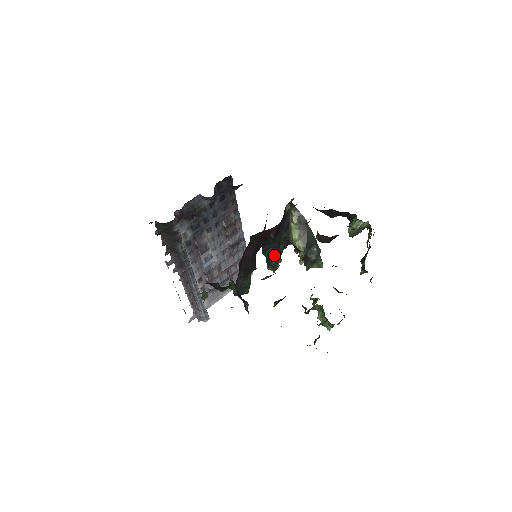
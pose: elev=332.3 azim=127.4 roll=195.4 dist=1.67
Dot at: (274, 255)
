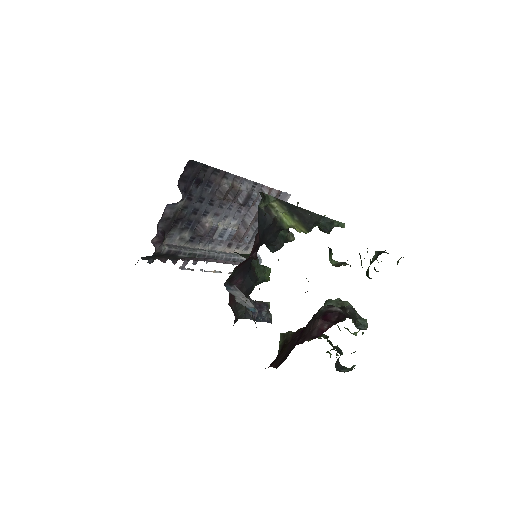
Dot at: (276, 248)
